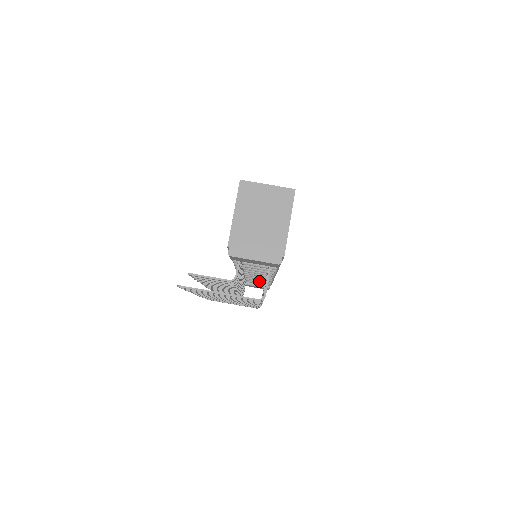
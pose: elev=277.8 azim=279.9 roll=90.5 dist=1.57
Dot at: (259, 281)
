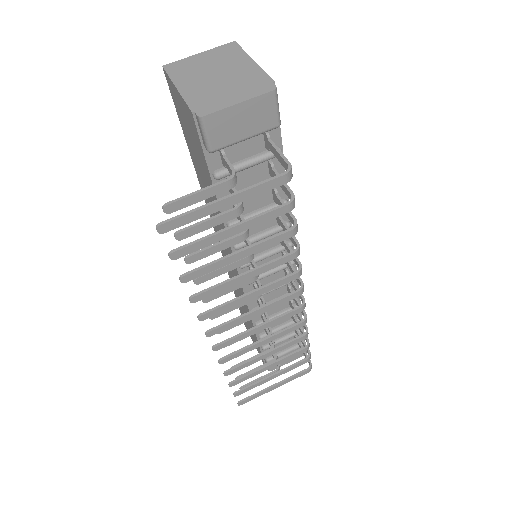
Dot at: (285, 324)
